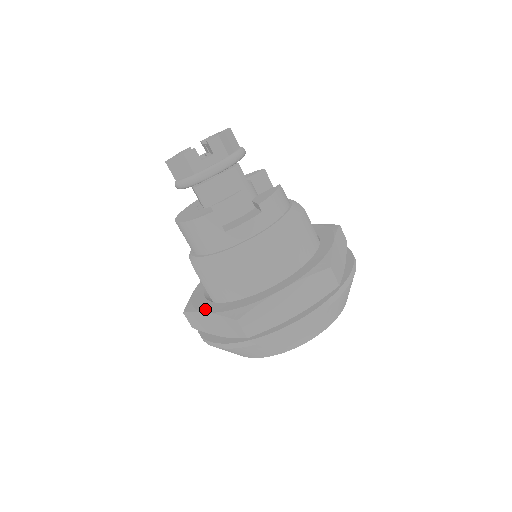
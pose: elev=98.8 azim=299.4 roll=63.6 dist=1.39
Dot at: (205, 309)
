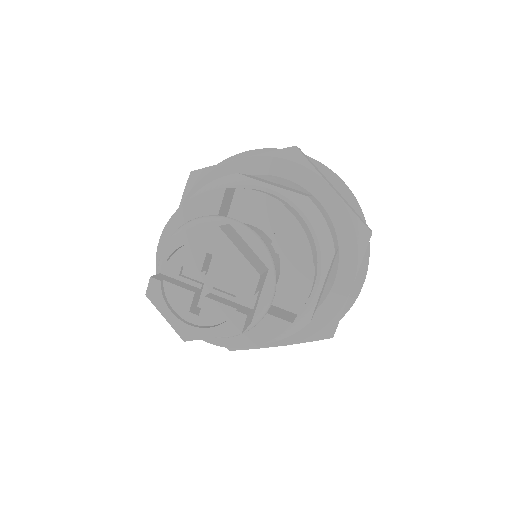
Dot at: (272, 343)
